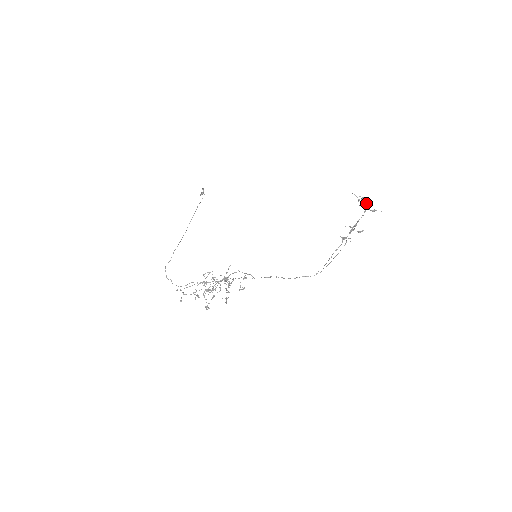
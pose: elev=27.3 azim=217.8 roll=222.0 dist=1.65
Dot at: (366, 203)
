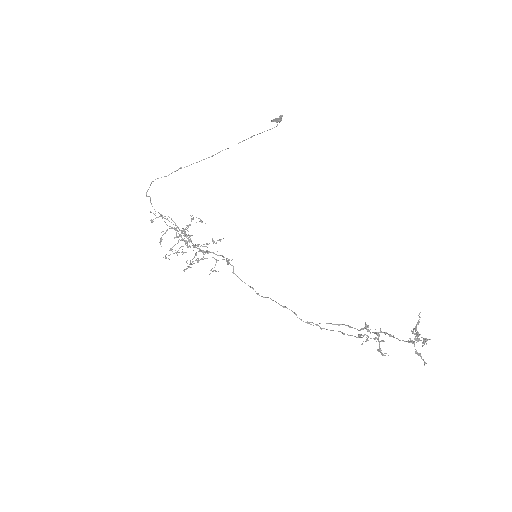
Dot at: (418, 341)
